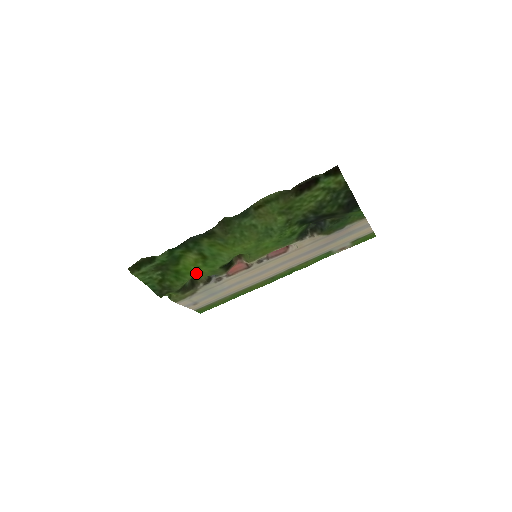
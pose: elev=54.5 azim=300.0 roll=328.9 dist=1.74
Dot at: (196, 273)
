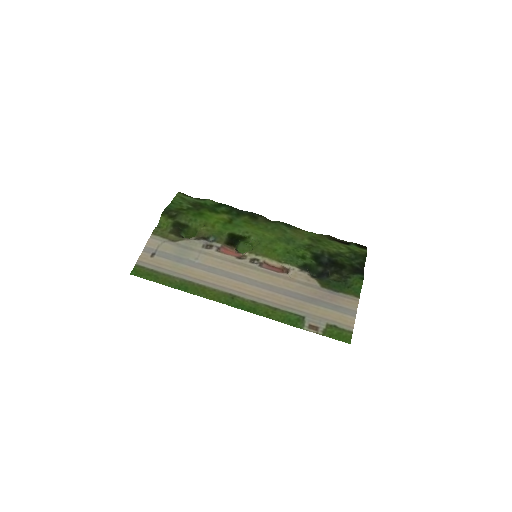
Dot at: (210, 224)
